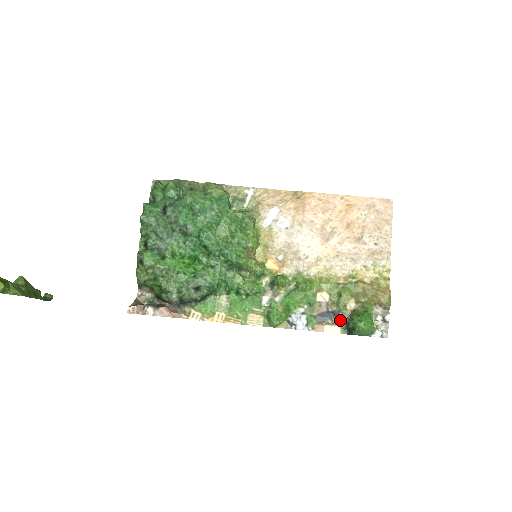
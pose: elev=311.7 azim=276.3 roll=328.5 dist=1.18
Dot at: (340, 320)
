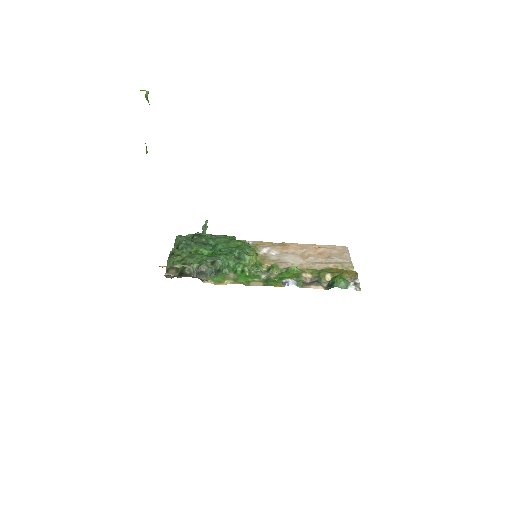
Dot at: (322, 285)
